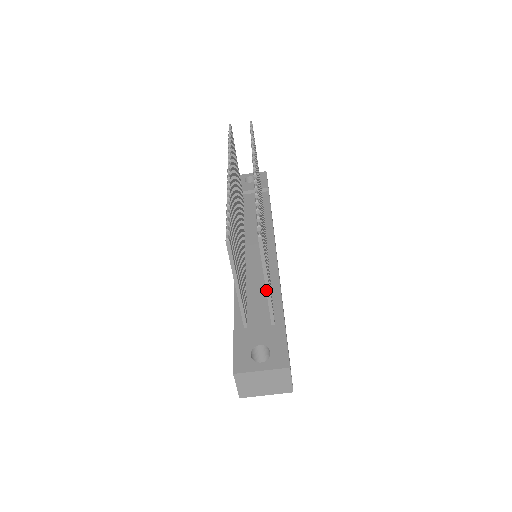
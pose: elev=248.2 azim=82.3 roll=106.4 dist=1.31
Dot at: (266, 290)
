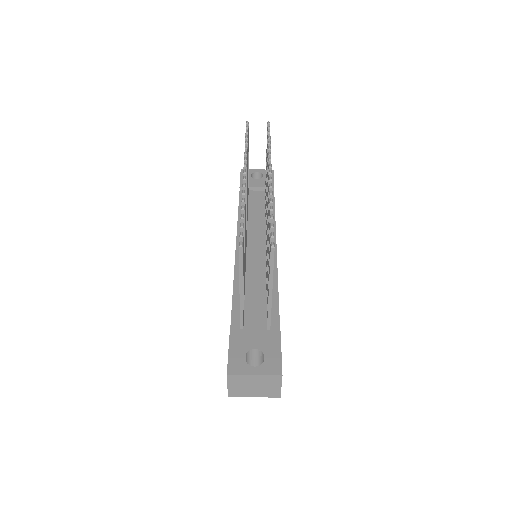
Dot at: (268, 297)
